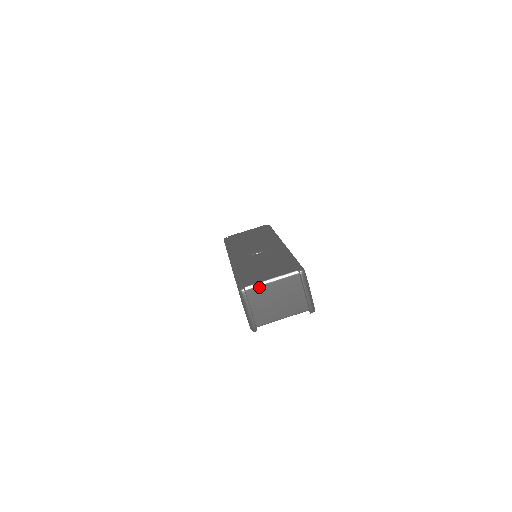
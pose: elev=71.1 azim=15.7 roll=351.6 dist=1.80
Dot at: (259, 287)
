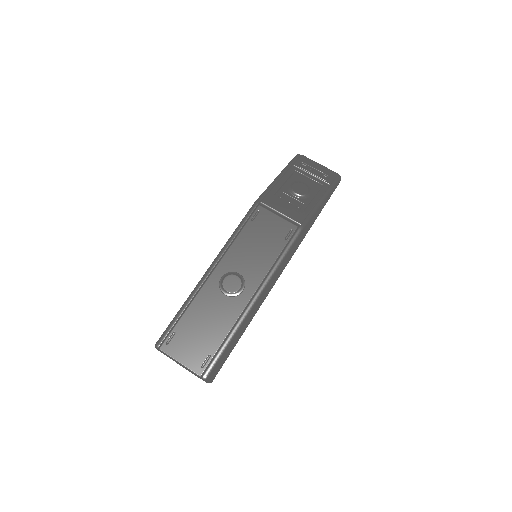
Dot at: (169, 357)
